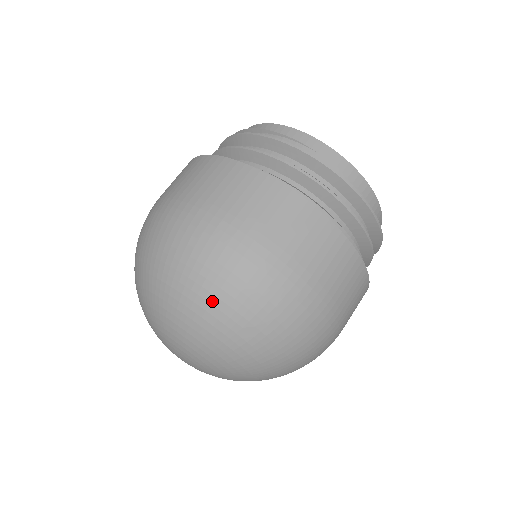
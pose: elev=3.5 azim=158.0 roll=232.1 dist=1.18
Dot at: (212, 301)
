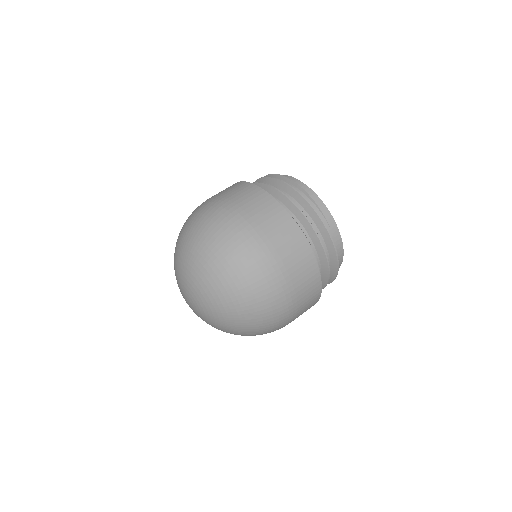
Dot at: (243, 294)
